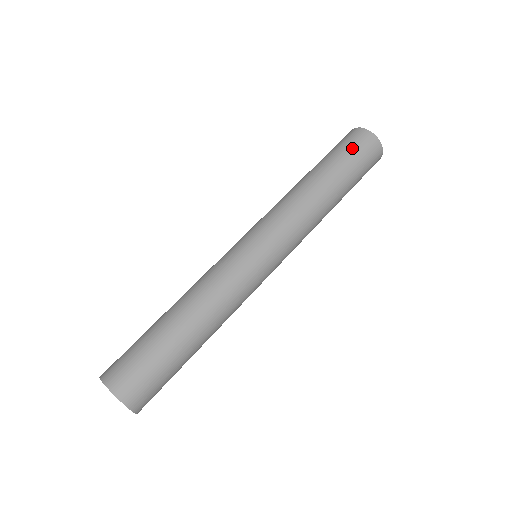
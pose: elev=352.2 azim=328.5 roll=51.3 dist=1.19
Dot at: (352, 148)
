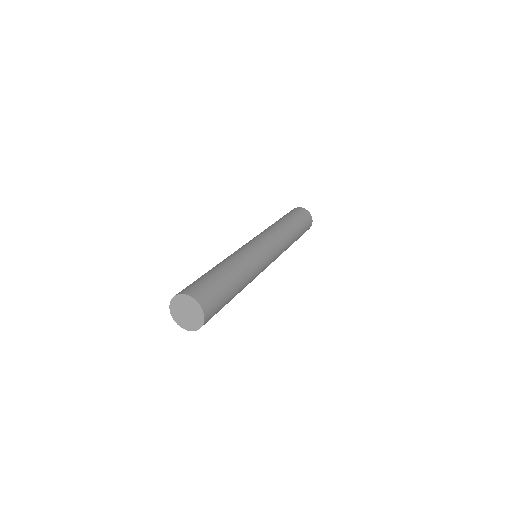
Dot at: (303, 216)
